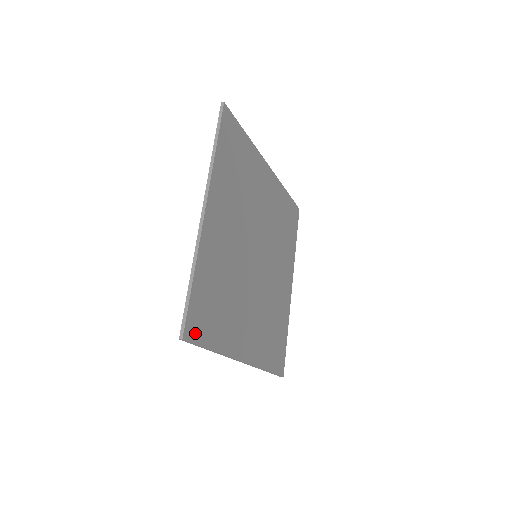
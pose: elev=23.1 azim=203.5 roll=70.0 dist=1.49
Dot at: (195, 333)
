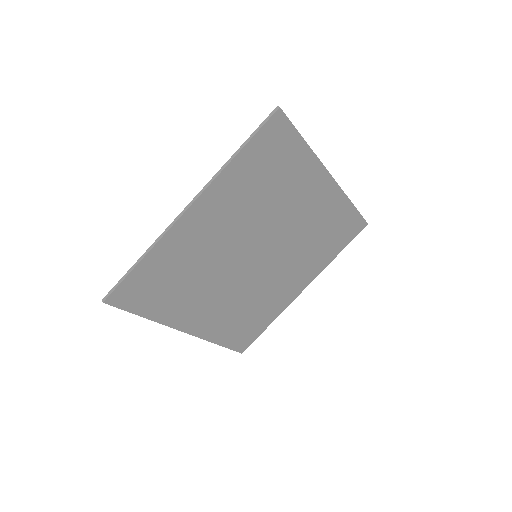
Dot at: (123, 301)
